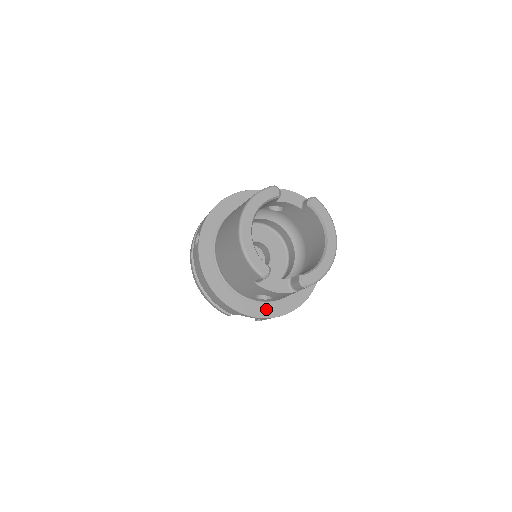
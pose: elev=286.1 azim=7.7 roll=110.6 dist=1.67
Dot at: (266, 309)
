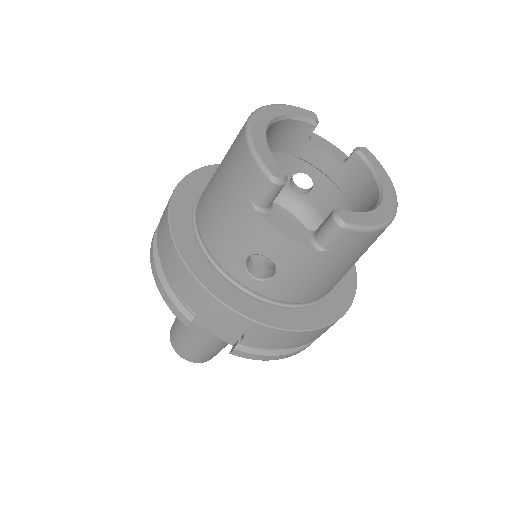
Dot at: (257, 308)
